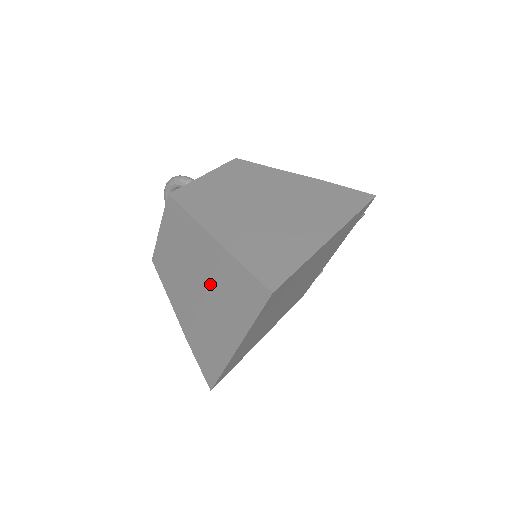
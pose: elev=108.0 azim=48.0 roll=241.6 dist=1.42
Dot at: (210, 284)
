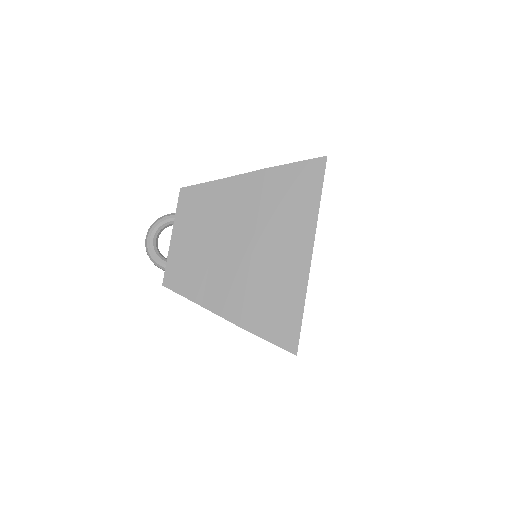
Dot at: (258, 218)
